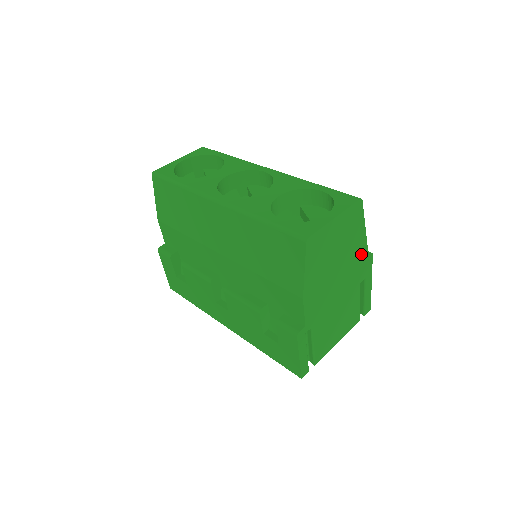
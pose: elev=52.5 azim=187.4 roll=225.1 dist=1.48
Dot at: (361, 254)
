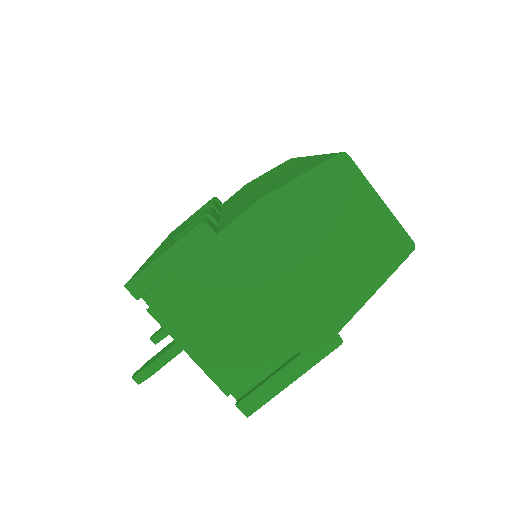
Dot at: (338, 310)
